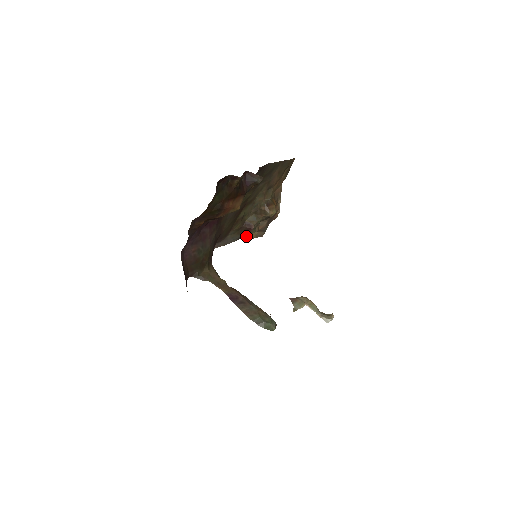
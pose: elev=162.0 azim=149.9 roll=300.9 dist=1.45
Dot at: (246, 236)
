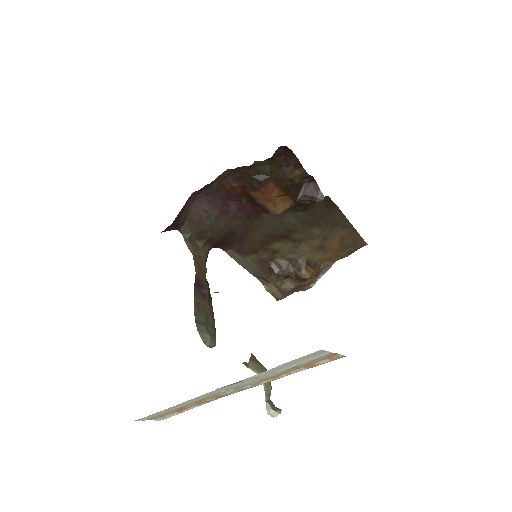
Dot at: (264, 281)
